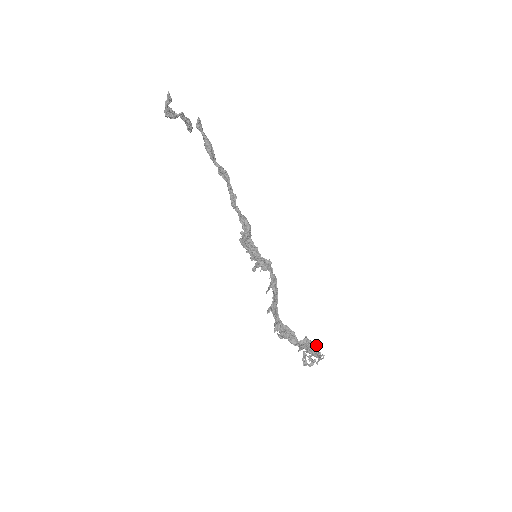
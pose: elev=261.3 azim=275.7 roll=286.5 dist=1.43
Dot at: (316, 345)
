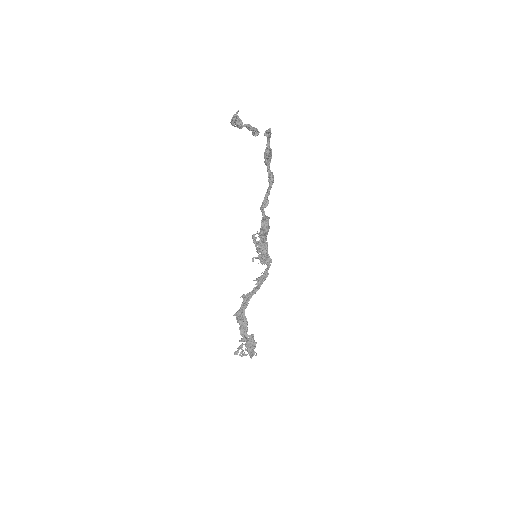
Dot at: (255, 345)
